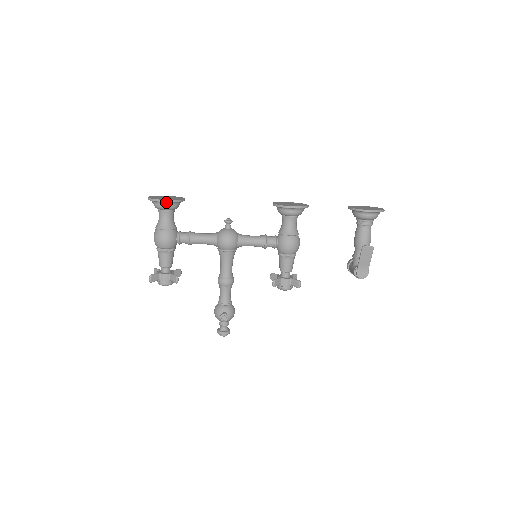
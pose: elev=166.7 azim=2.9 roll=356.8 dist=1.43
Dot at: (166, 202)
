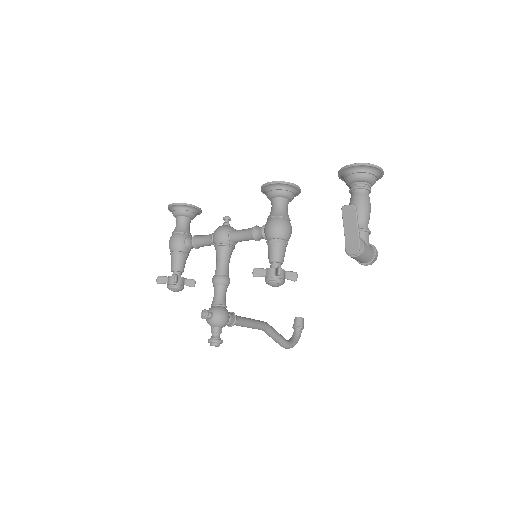
Dot at: (176, 206)
